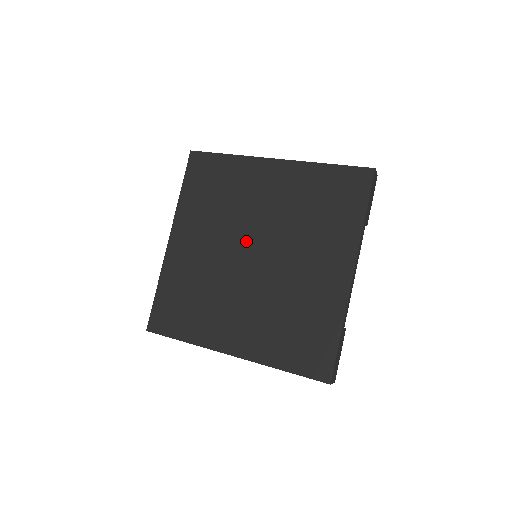
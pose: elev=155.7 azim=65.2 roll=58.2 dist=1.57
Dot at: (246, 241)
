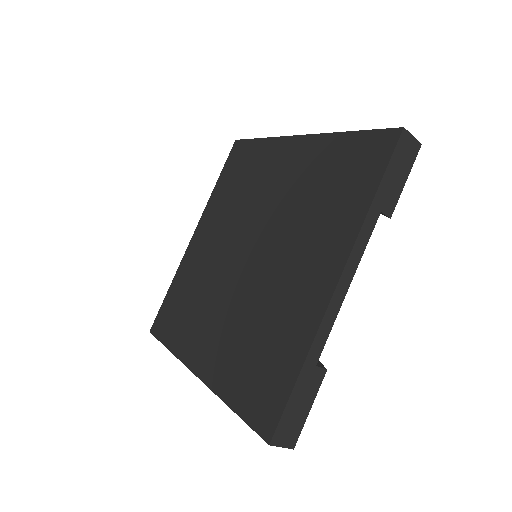
Dot at: (247, 236)
